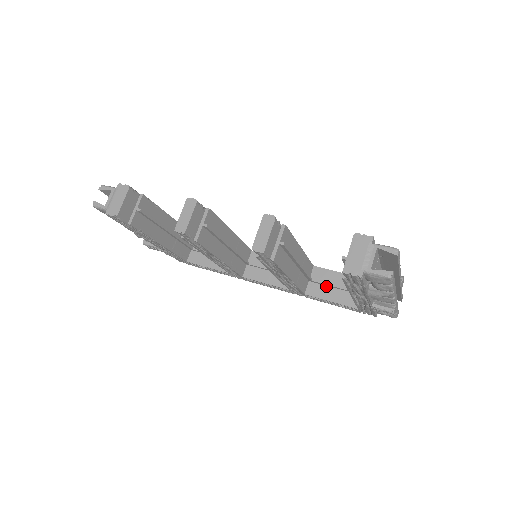
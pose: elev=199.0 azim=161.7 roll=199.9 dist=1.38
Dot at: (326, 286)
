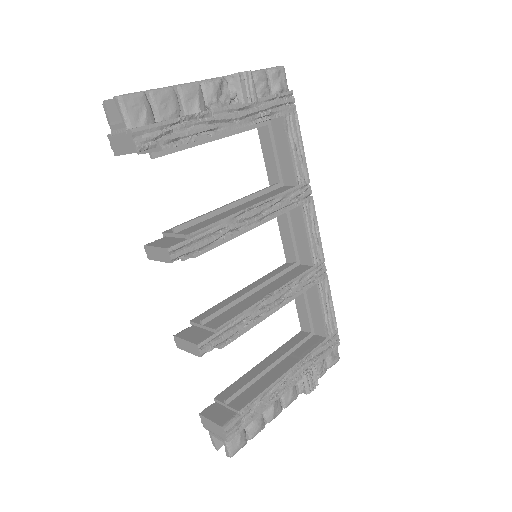
Dot at: (305, 300)
